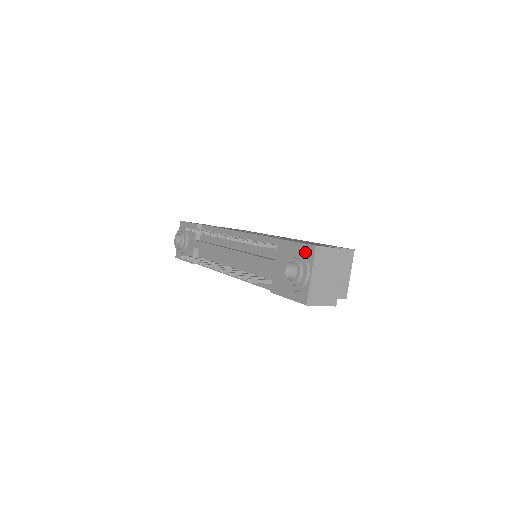
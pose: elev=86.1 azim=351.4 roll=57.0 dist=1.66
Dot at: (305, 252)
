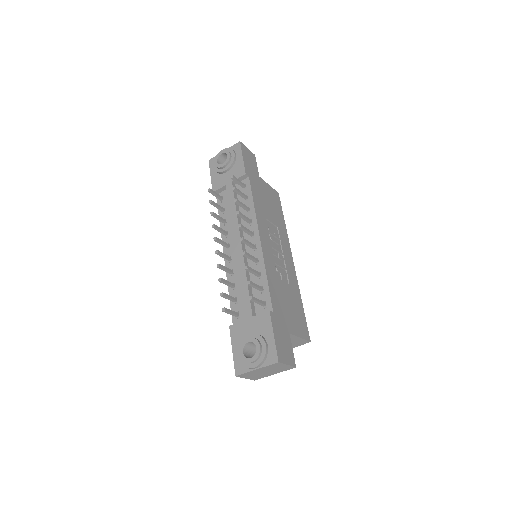
Dot at: (270, 352)
